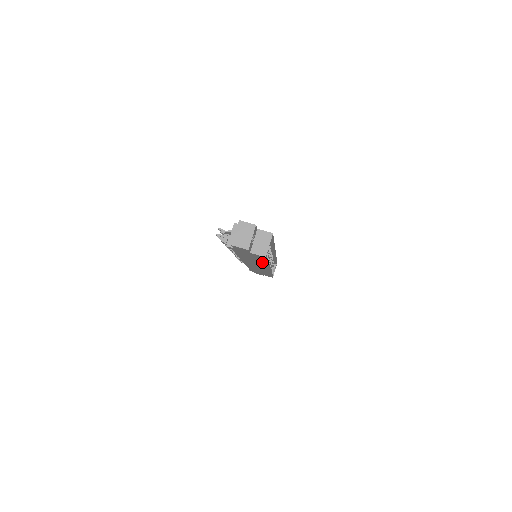
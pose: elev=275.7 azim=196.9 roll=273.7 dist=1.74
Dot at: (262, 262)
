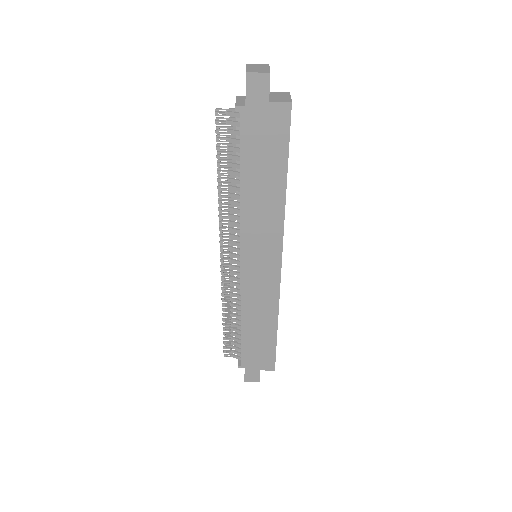
Dot at: (278, 185)
